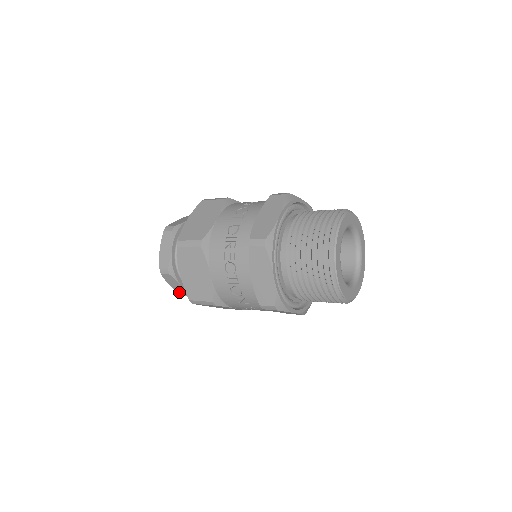
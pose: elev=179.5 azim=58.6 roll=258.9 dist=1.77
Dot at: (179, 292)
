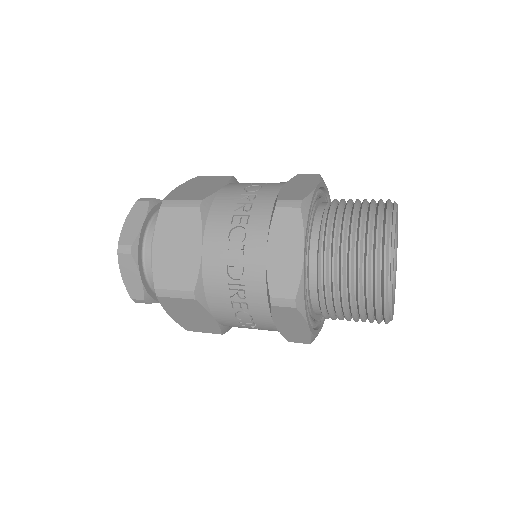
Dot at: occluded
